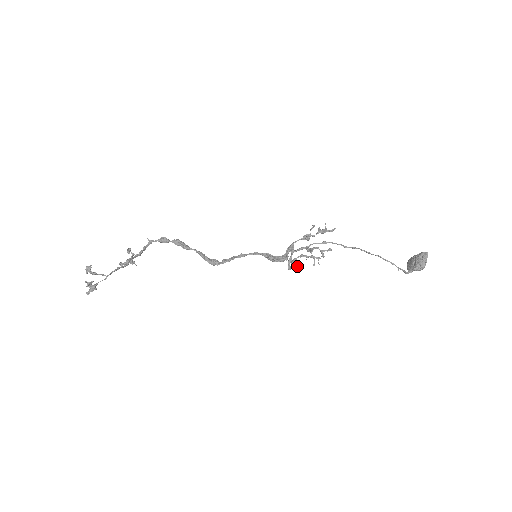
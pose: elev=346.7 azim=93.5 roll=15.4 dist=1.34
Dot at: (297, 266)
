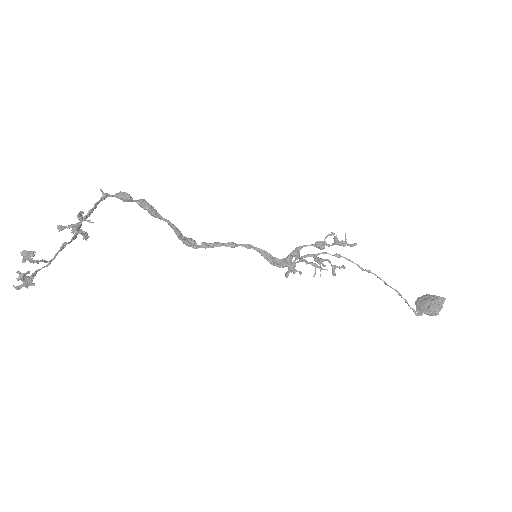
Dot at: (295, 272)
